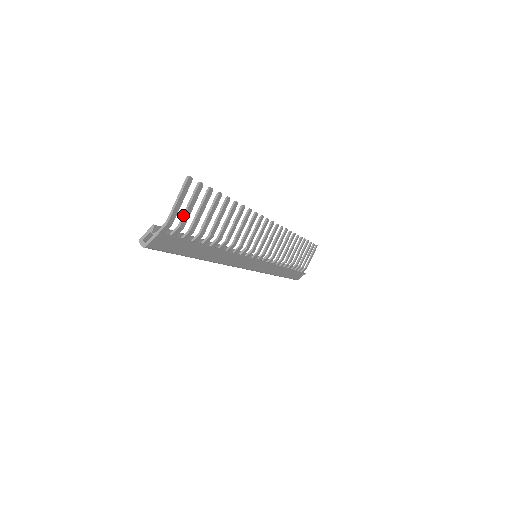
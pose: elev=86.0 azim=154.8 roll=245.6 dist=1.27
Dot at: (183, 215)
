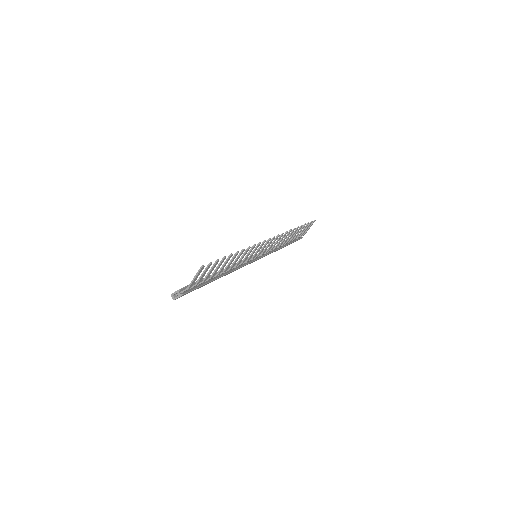
Dot at: (198, 280)
